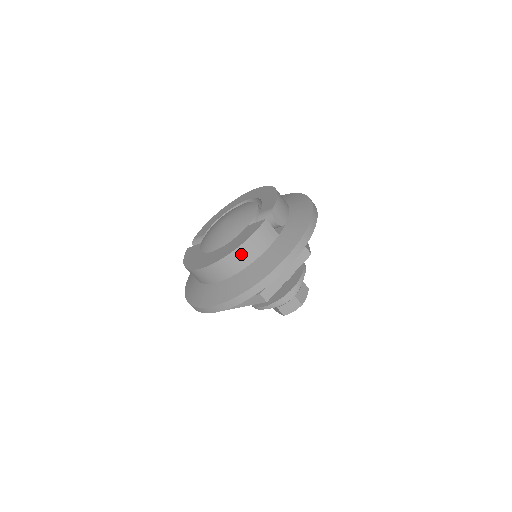
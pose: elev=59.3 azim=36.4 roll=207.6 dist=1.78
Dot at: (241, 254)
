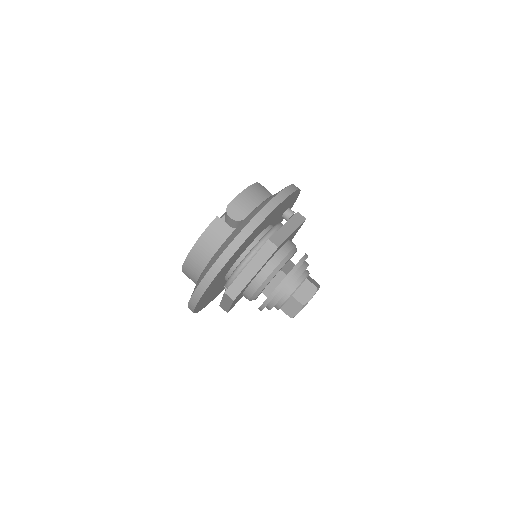
Dot at: (198, 253)
